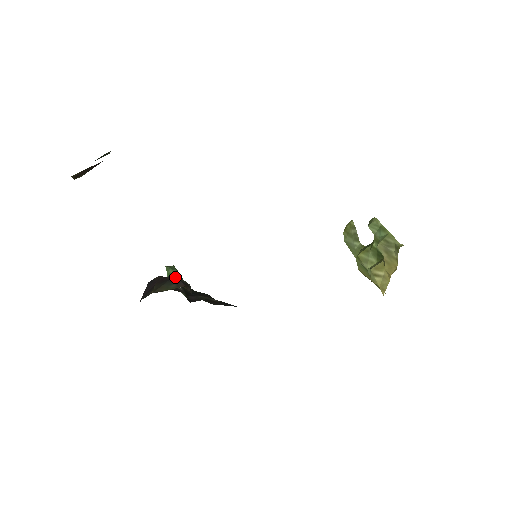
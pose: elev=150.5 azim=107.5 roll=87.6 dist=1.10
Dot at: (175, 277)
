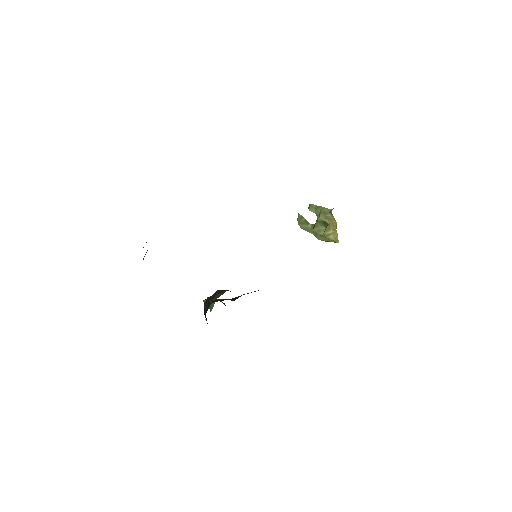
Dot at: (218, 290)
